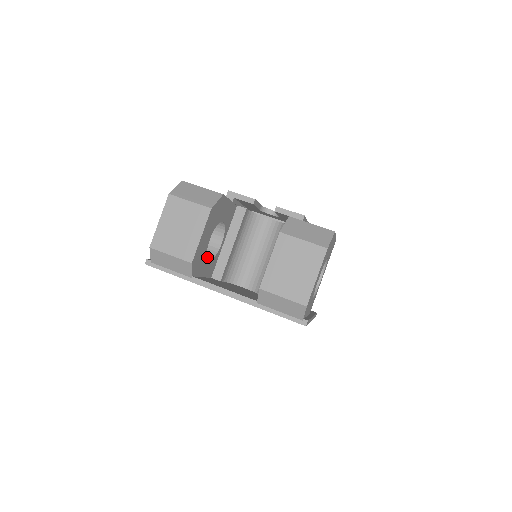
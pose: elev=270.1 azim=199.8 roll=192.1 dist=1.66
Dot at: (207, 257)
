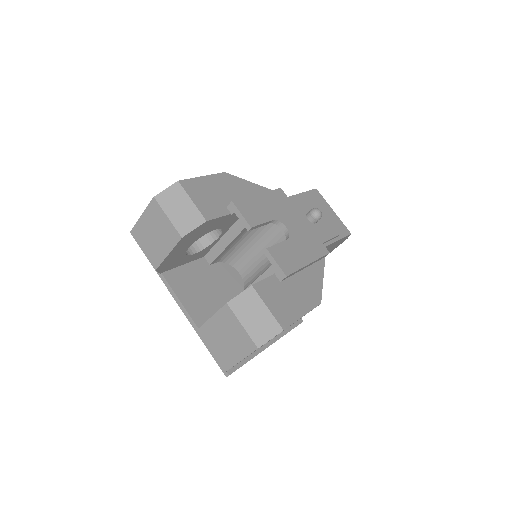
Dot at: (198, 246)
